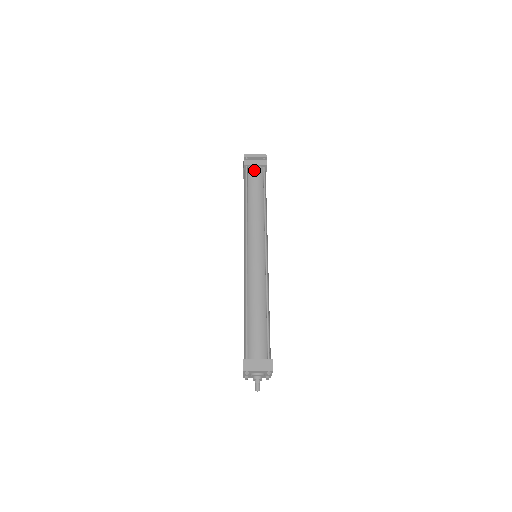
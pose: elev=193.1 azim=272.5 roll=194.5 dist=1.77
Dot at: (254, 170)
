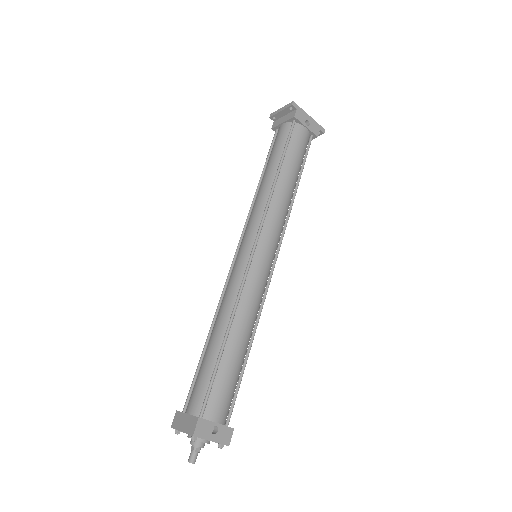
Dot at: (279, 131)
